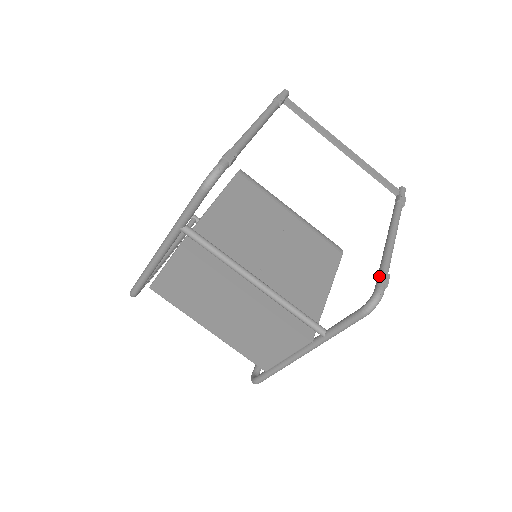
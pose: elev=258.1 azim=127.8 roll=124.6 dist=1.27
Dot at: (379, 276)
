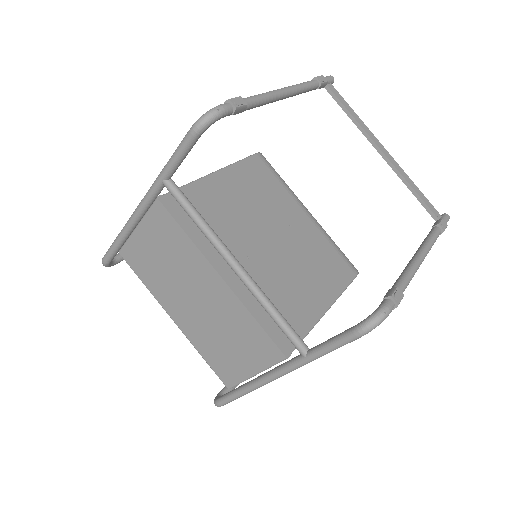
Dot at: (389, 292)
